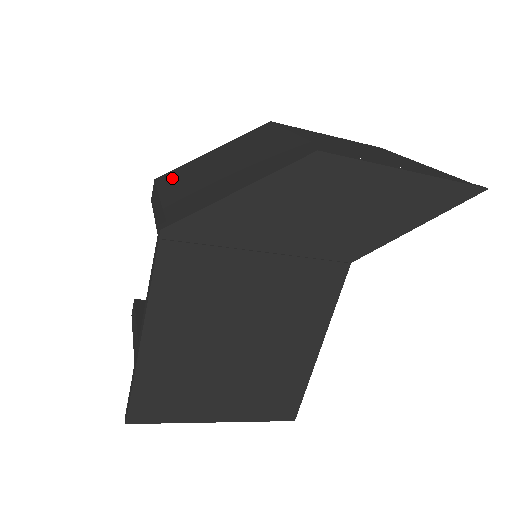
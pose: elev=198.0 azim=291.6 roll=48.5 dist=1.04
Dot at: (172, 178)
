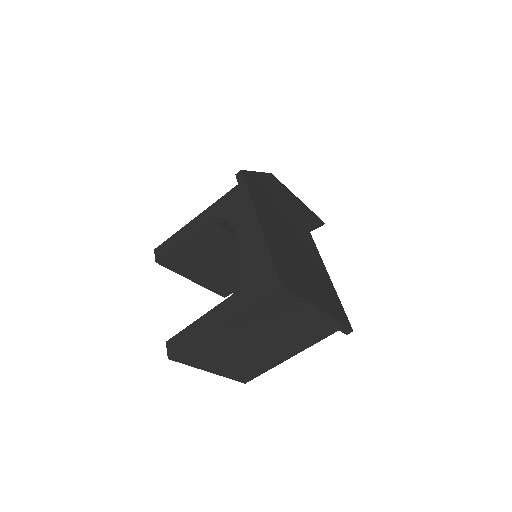
Dot at: occluded
